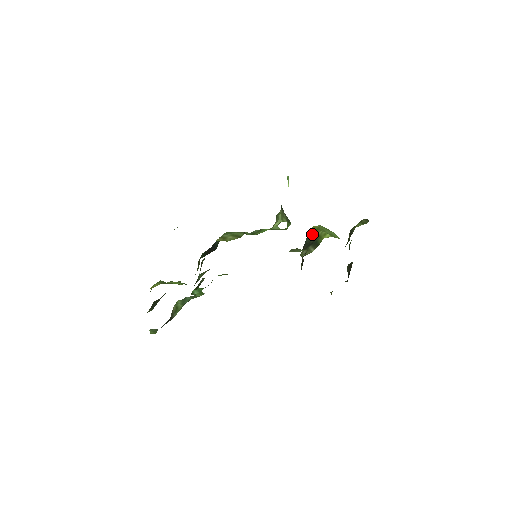
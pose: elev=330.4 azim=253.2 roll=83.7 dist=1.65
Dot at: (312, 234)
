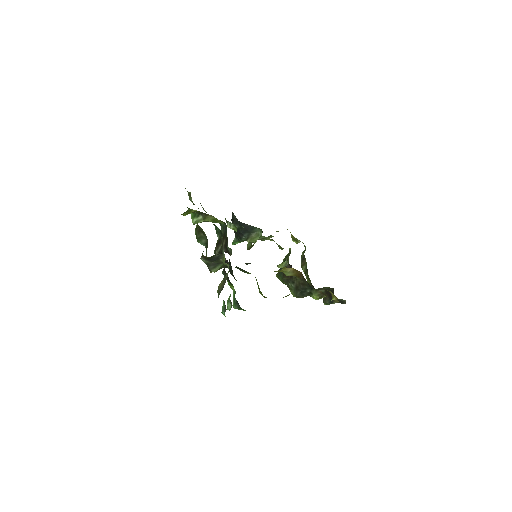
Dot at: occluded
